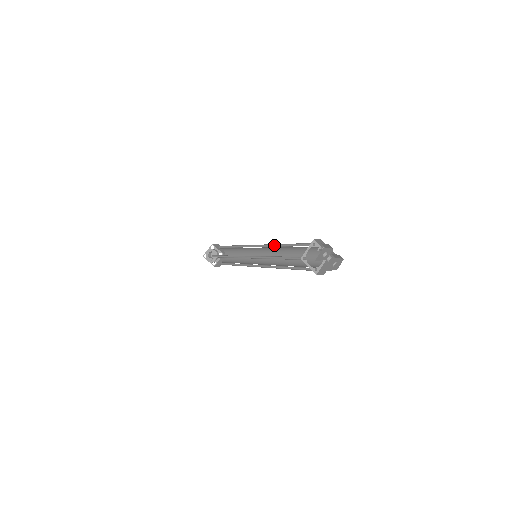
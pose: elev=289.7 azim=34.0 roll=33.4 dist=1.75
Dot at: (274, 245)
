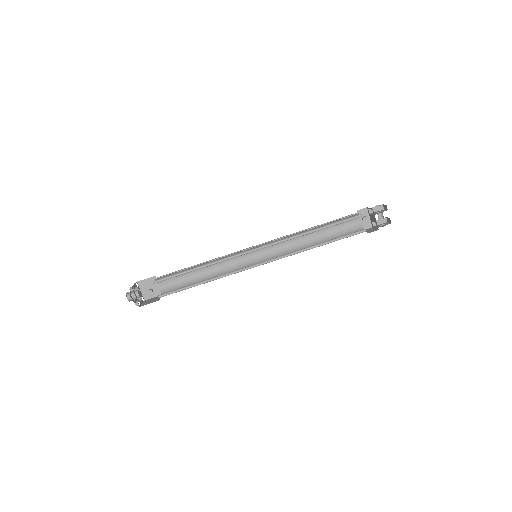
Dot at: (291, 236)
